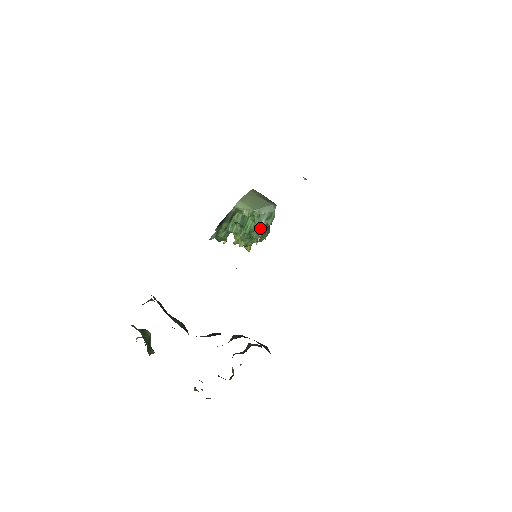
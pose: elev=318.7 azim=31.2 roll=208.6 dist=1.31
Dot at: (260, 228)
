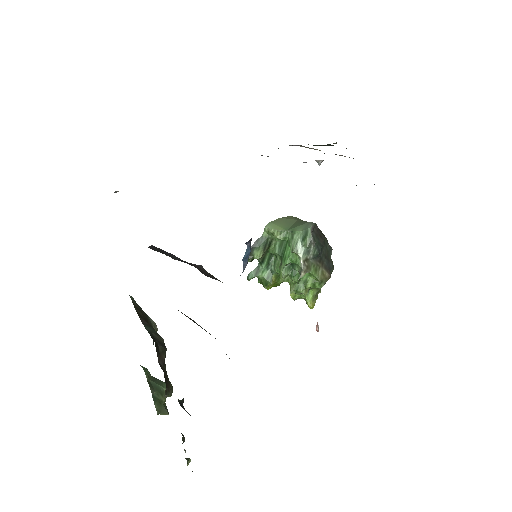
Dot at: (298, 255)
